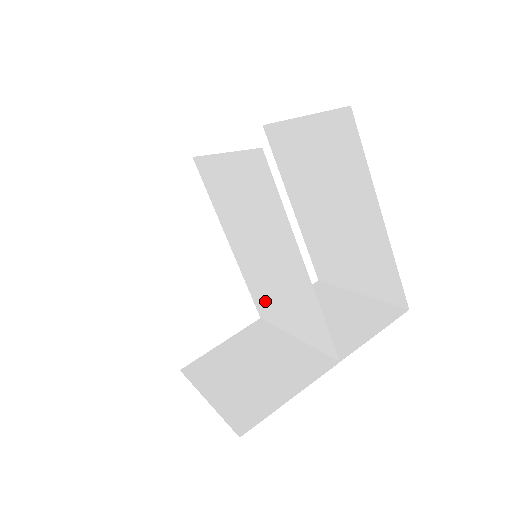
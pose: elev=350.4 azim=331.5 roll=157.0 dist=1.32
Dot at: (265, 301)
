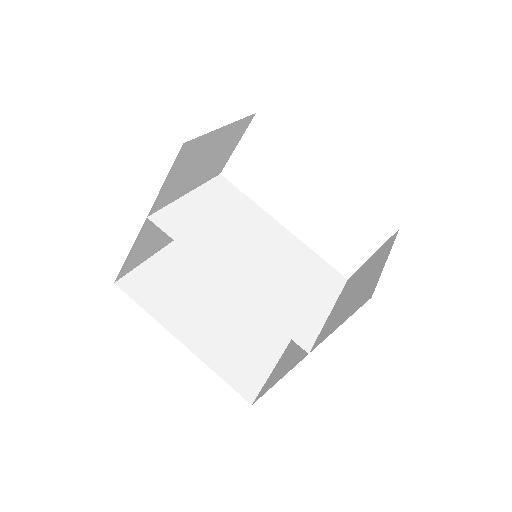
Dot at: (317, 275)
